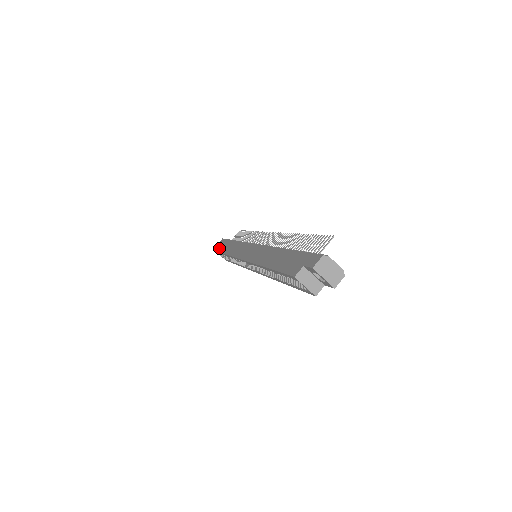
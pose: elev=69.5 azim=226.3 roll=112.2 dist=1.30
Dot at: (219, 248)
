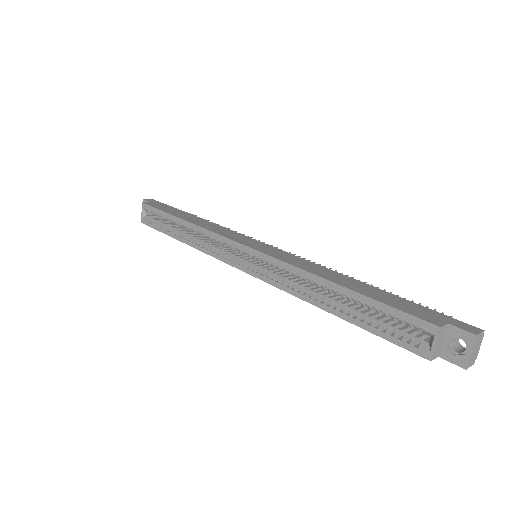
Dot at: (156, 205)
